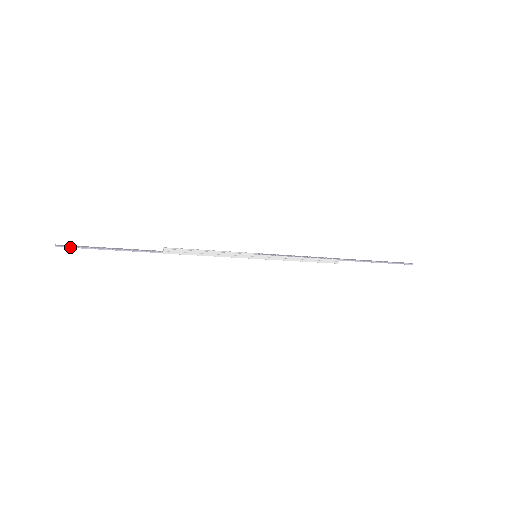
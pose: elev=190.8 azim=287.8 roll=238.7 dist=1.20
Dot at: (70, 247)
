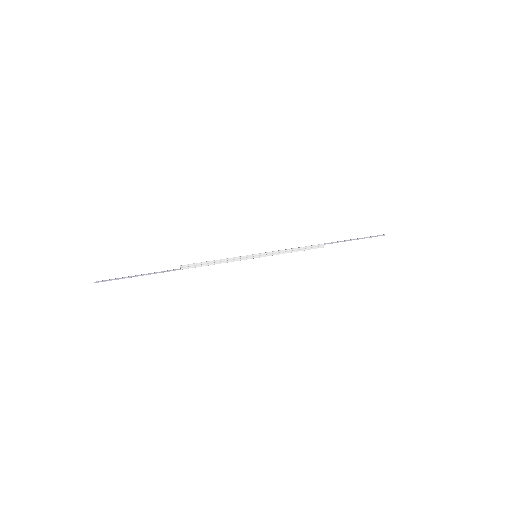
Dot at: occluded
